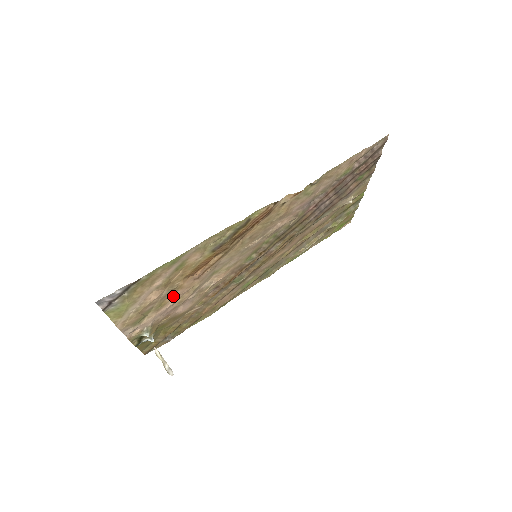
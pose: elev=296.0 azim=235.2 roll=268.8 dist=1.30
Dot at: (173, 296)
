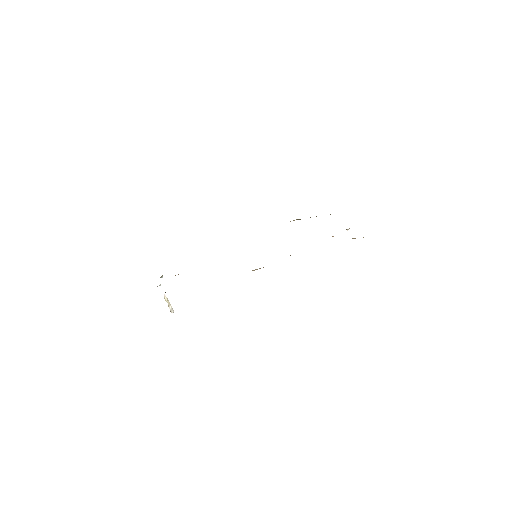
Dot at: occluded
